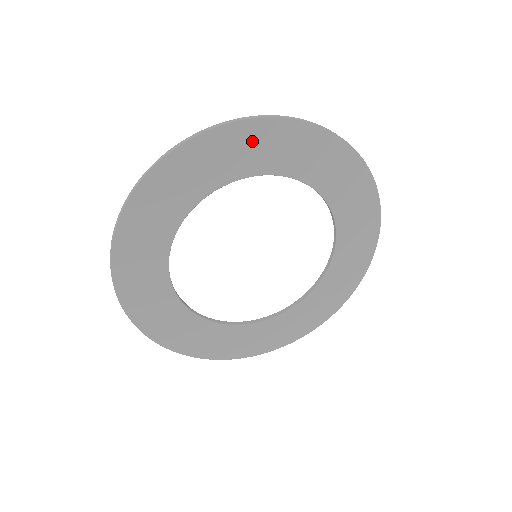
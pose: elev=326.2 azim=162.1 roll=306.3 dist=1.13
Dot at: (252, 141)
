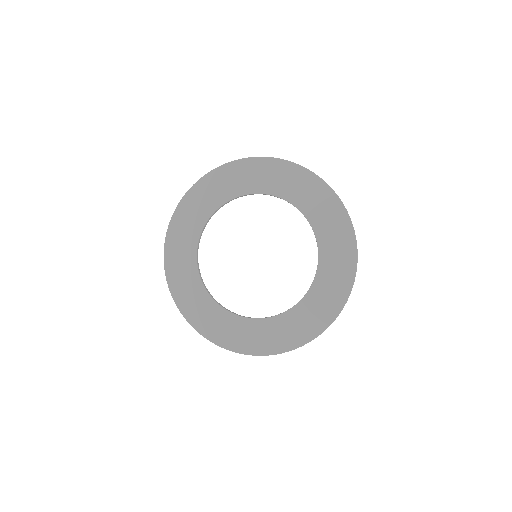
Dot at: (280, 173)
